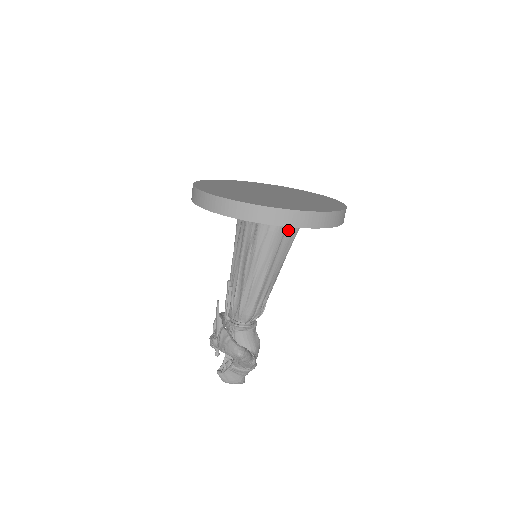
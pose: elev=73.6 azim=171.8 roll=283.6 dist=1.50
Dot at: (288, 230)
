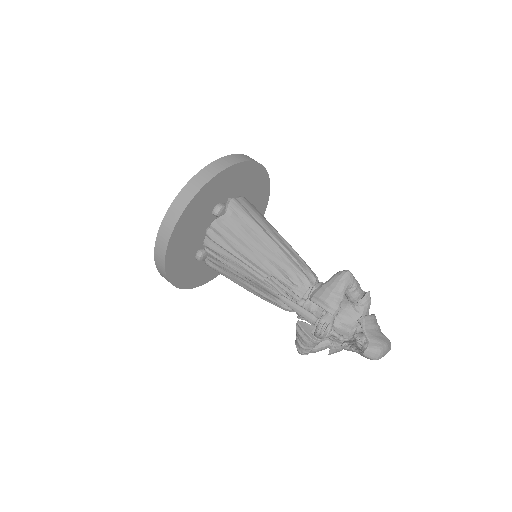
Dot at: occluded
